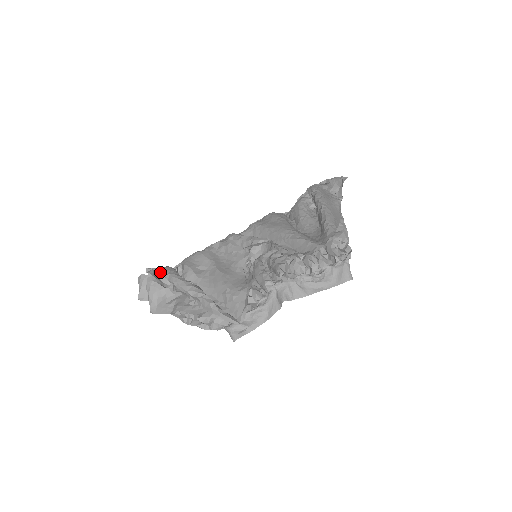
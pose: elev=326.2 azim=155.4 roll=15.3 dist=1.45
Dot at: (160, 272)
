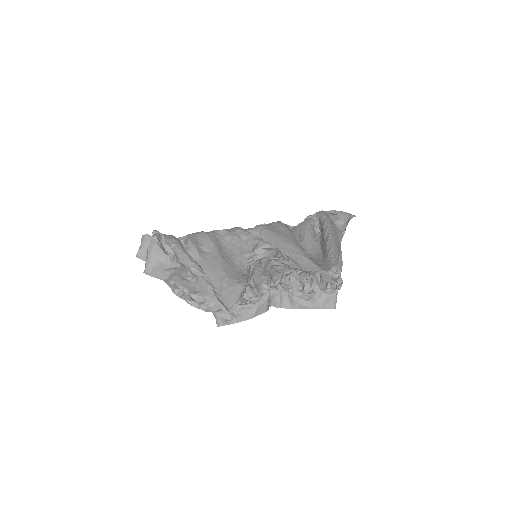
Dot at: (165, 238)
